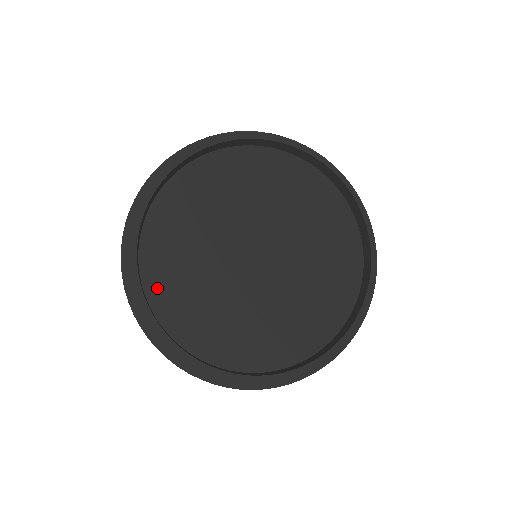
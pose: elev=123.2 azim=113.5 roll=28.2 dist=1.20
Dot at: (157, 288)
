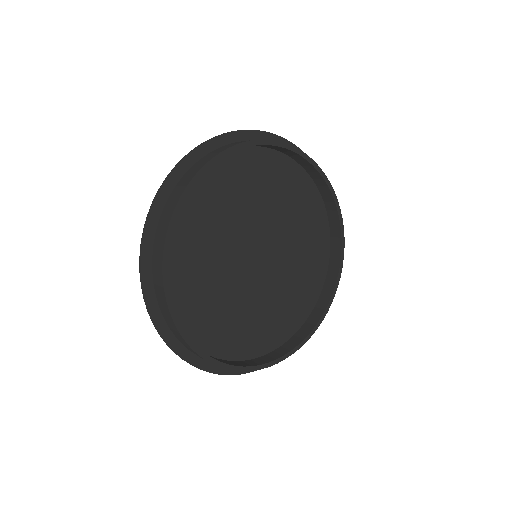
Dot at: (176, 296)
